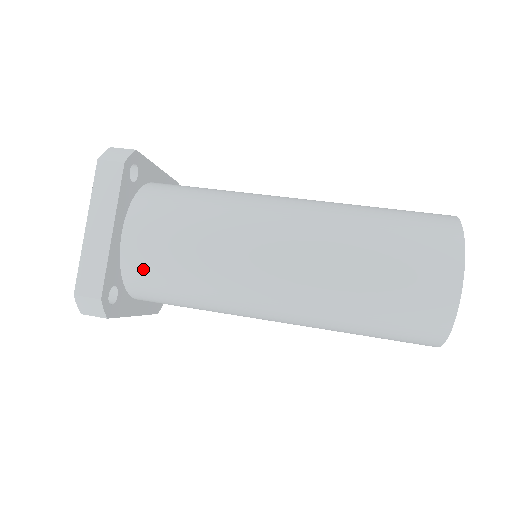
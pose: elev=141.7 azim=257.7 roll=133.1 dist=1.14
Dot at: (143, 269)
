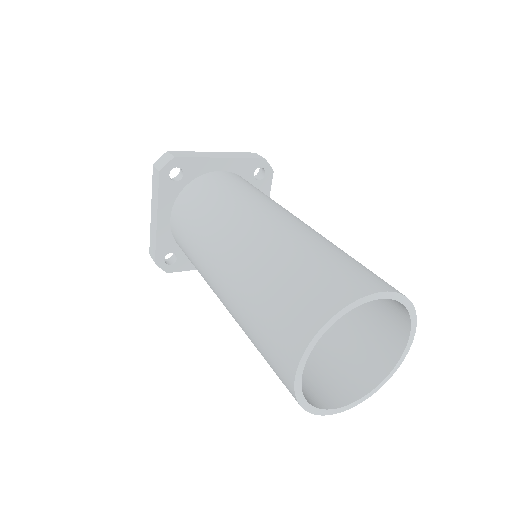
Dot at: (205, 183)
